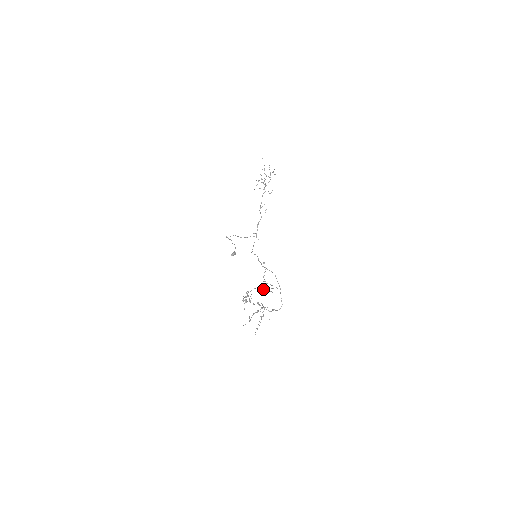
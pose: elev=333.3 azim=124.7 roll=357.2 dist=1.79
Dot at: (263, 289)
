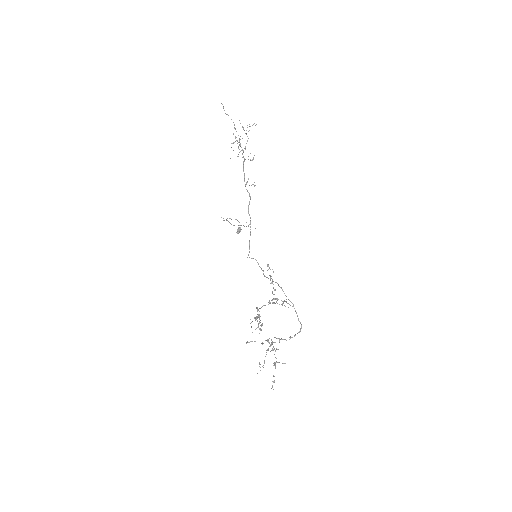
Dot at: (274, 303)
